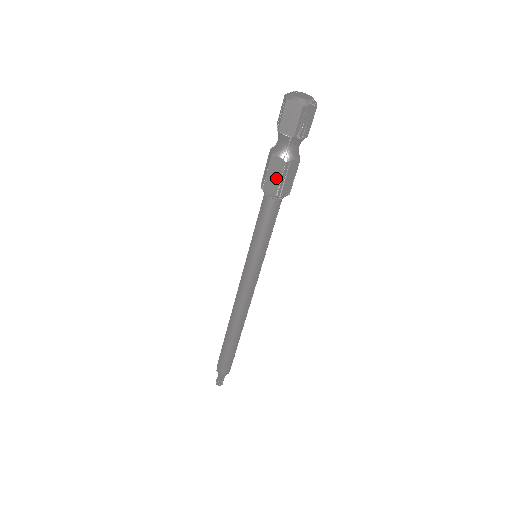
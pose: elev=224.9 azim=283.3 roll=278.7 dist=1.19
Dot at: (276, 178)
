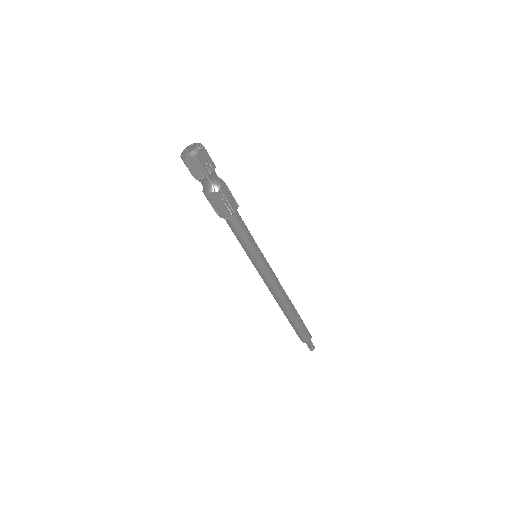
Dot at: (221, 205)
